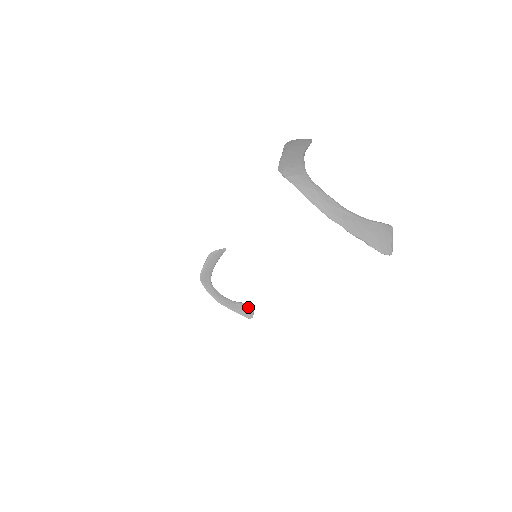
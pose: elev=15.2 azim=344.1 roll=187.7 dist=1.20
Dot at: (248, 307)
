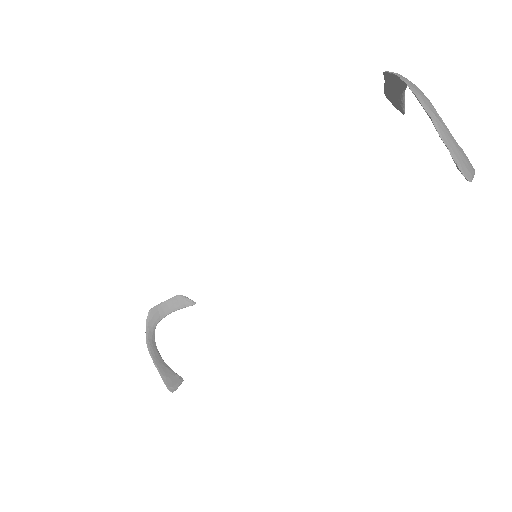
Dot at: (176, 378)
